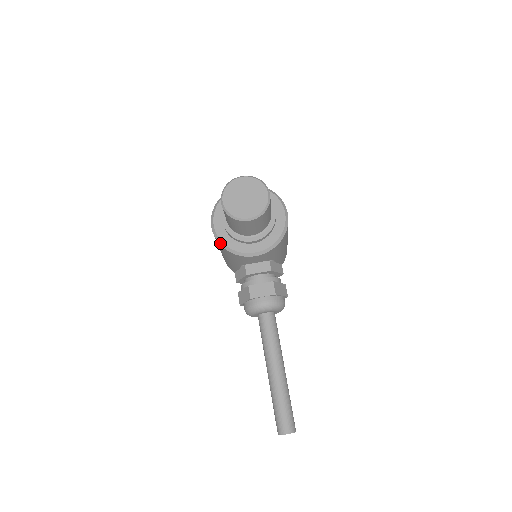
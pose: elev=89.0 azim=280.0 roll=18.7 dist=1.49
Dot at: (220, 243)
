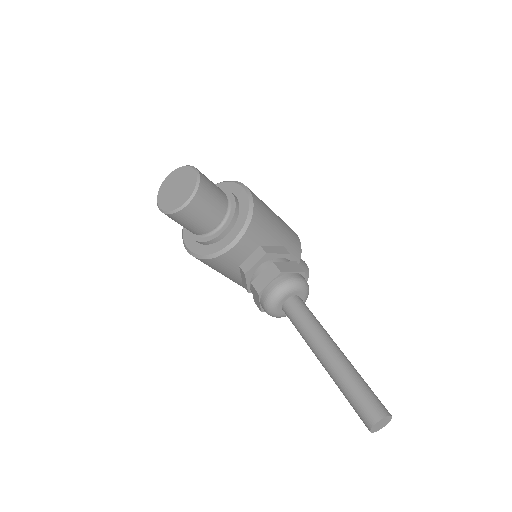
Dot at: (198, 257)
